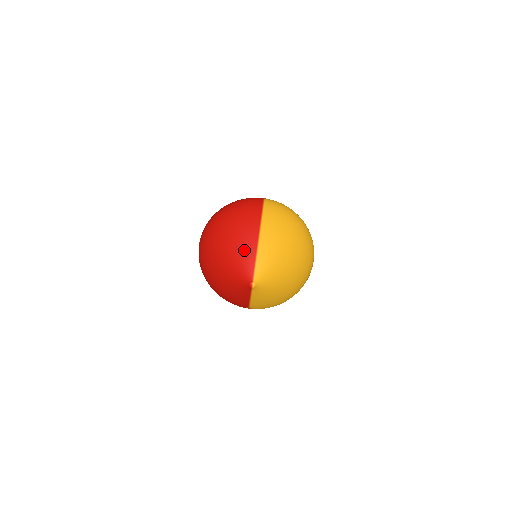
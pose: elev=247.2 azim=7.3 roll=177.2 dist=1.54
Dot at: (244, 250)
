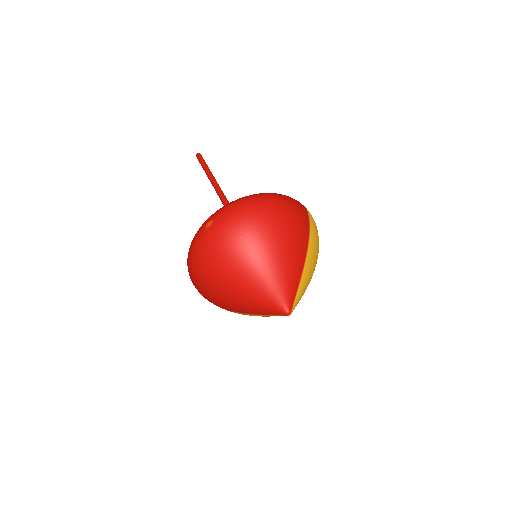
Dot at: (292, 270)
